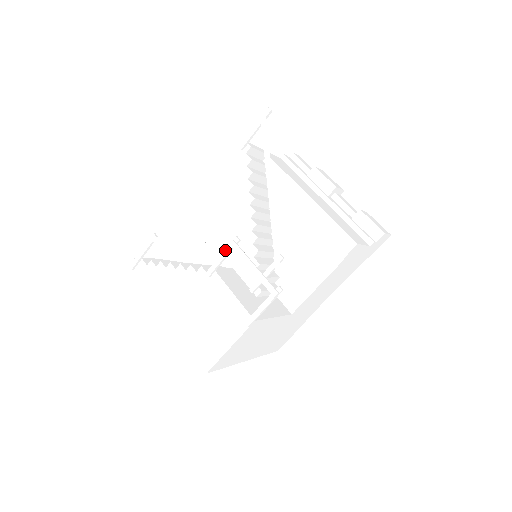
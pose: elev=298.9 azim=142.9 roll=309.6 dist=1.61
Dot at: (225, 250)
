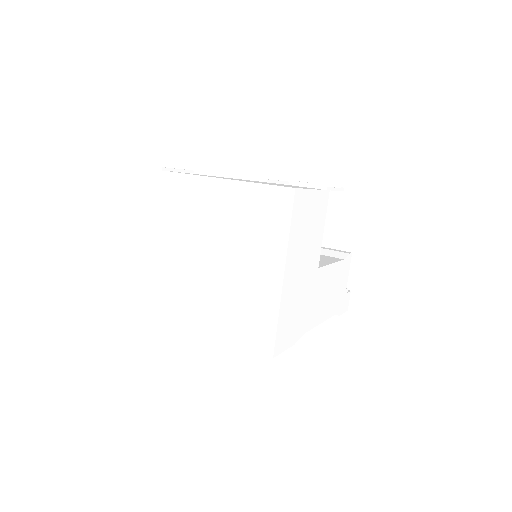
Dot at: (279, 179)
